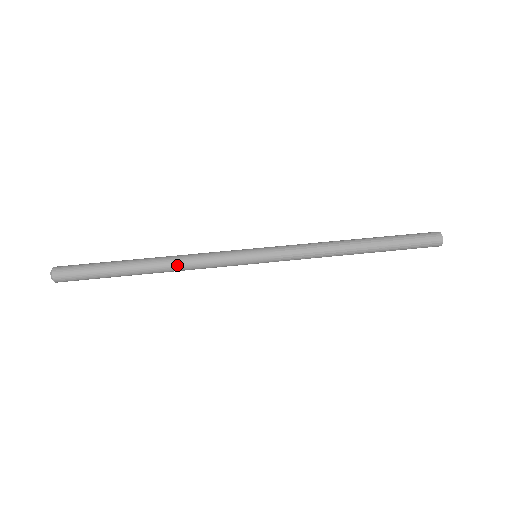
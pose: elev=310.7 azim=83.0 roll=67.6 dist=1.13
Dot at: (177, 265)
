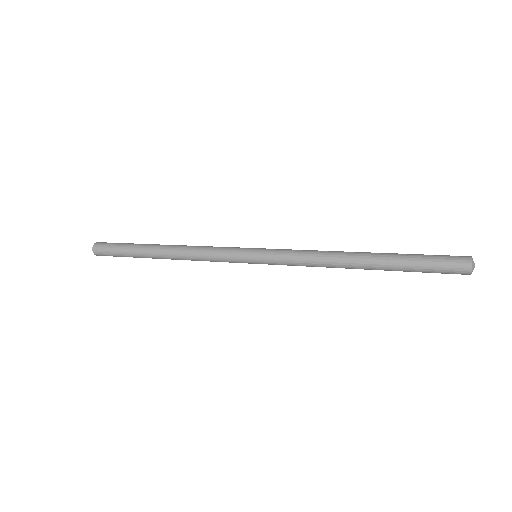
Dot at: (183, 255)
